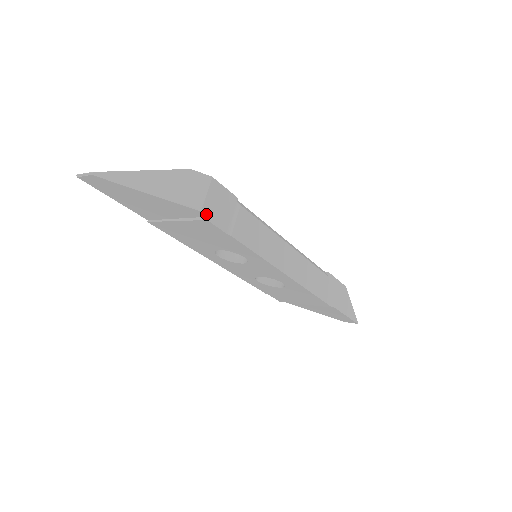
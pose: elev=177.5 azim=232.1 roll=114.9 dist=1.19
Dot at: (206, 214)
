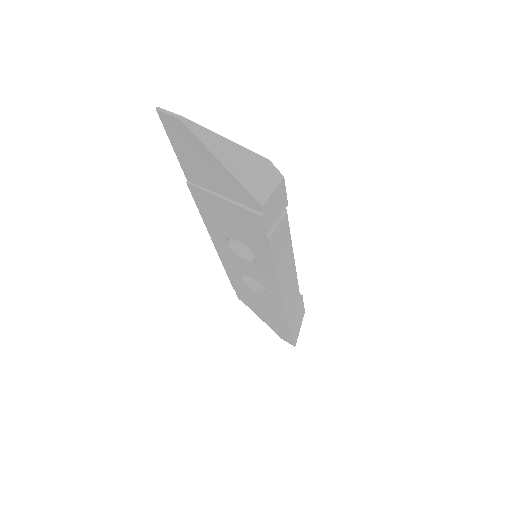
Dot at: (264, 210)
